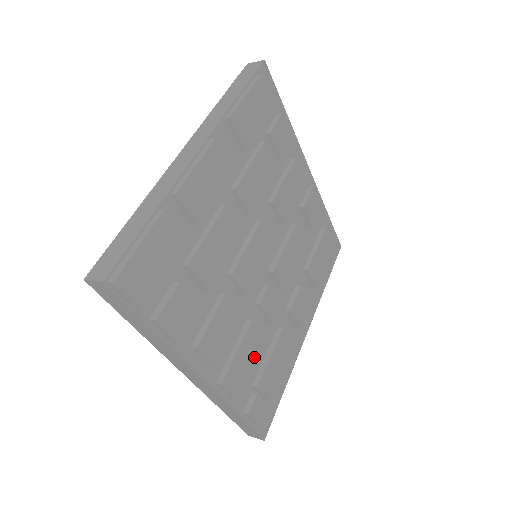
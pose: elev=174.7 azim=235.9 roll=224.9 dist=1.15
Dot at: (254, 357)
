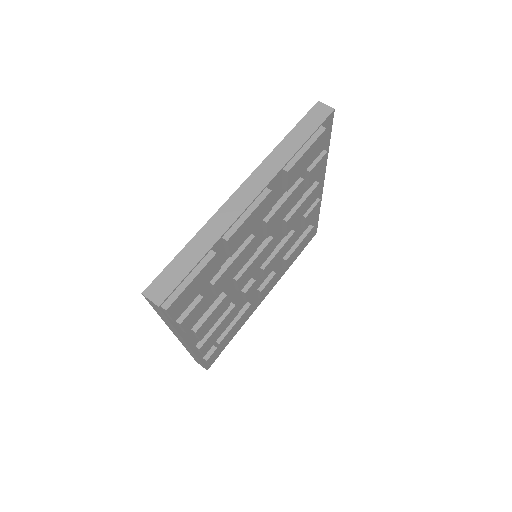
Dot at: (226, 327)
